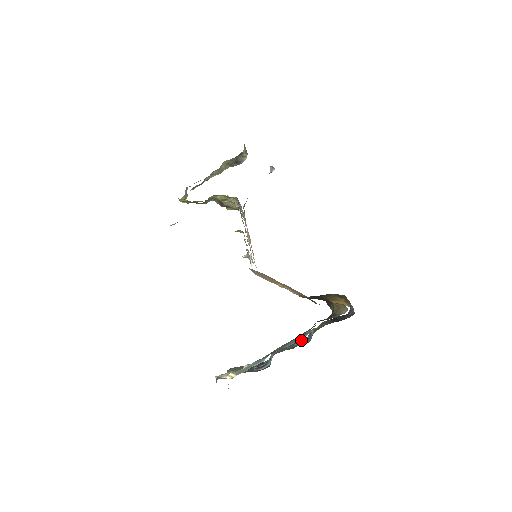
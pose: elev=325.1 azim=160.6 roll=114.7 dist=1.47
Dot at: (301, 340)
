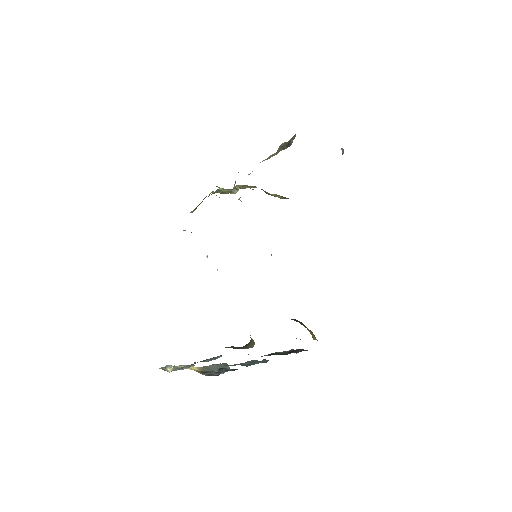
Dot at: (263, 361)
